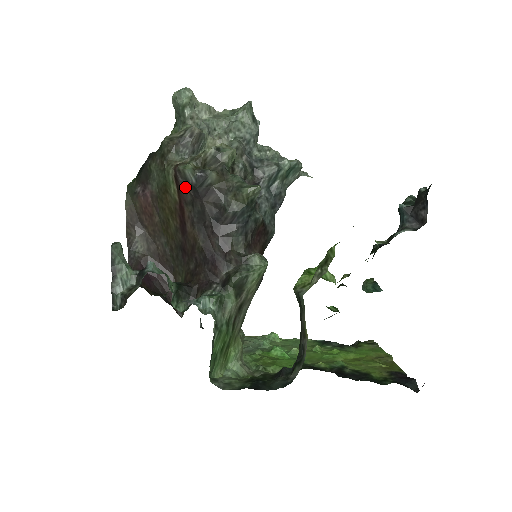
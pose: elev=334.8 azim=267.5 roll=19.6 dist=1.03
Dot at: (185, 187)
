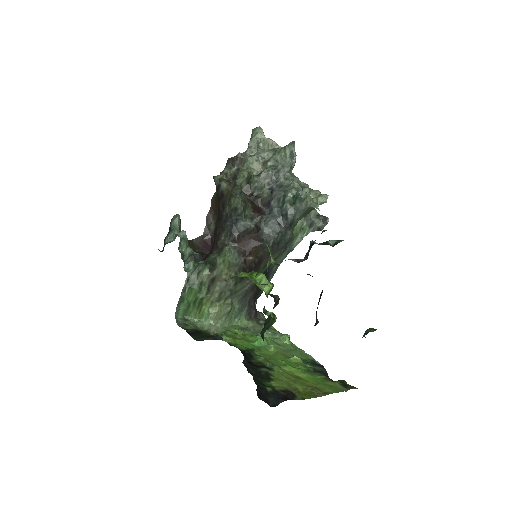
Dot at: (216, 190)
